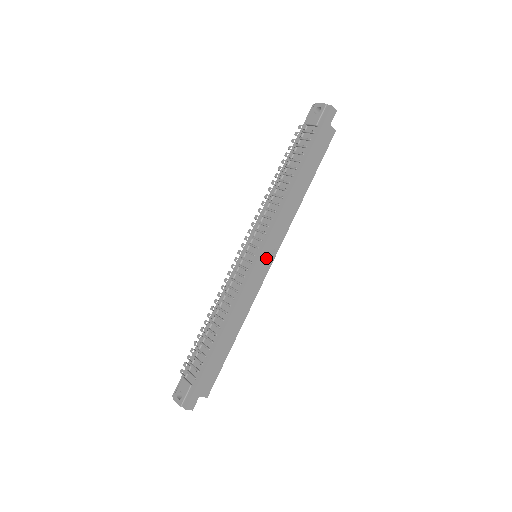
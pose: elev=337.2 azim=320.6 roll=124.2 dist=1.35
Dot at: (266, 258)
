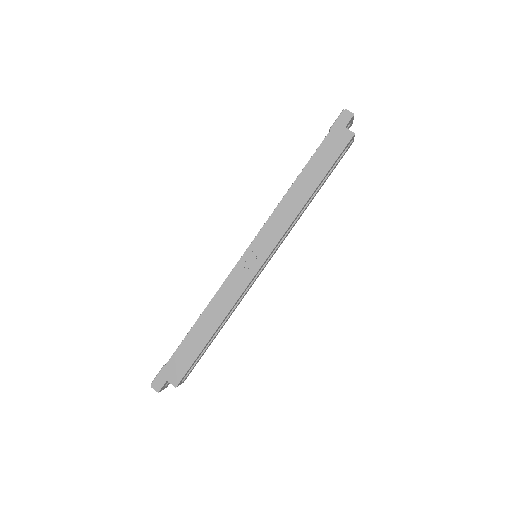
Dot at: (257, 254)
